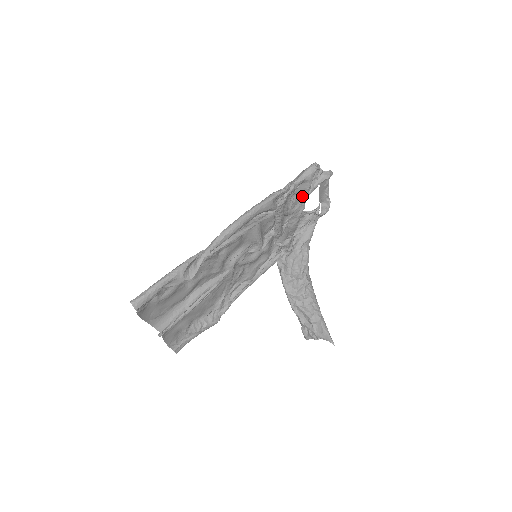
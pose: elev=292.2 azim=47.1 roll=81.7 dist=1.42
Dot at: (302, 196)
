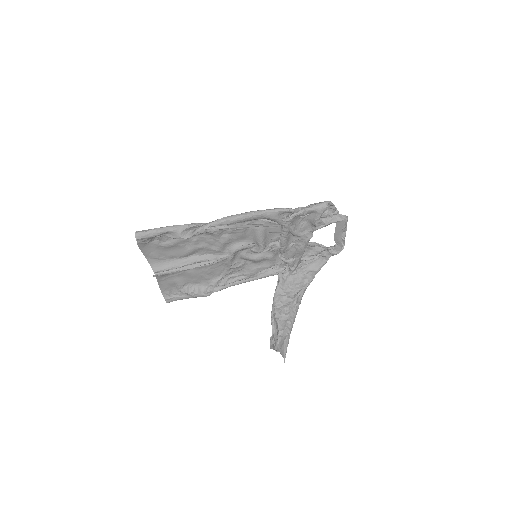
Dot at: (312, 225)
